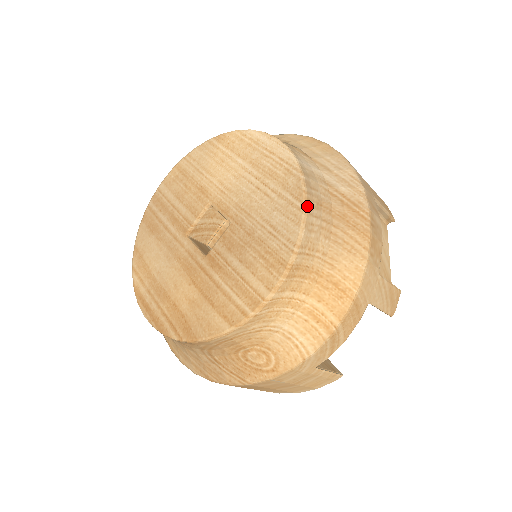
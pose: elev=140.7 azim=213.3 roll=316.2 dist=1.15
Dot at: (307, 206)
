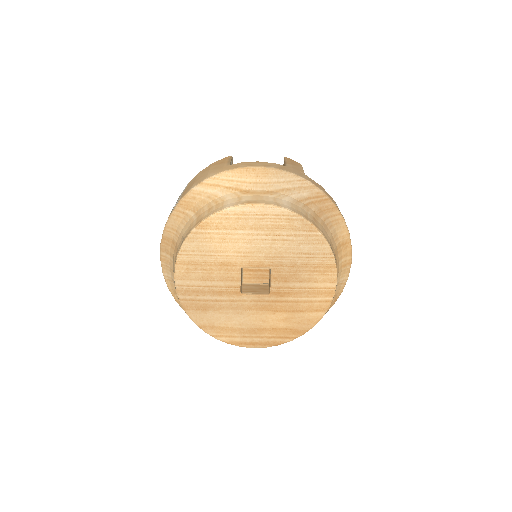
Dot at: (319, 231)
